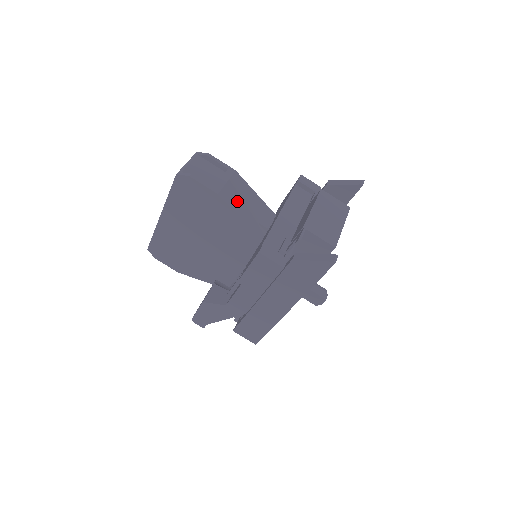
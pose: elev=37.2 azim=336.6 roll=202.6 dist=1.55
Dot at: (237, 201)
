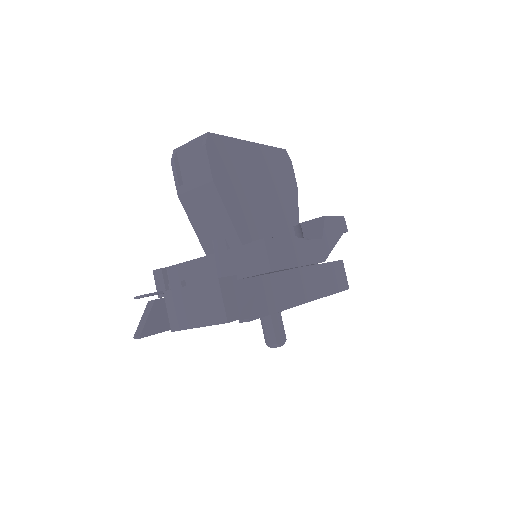
Dot at: (198, 211)
